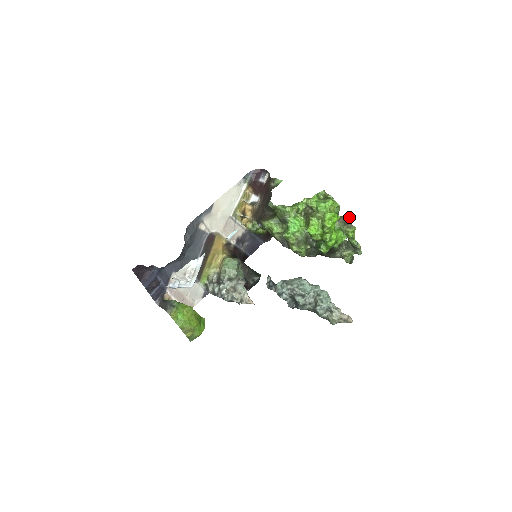
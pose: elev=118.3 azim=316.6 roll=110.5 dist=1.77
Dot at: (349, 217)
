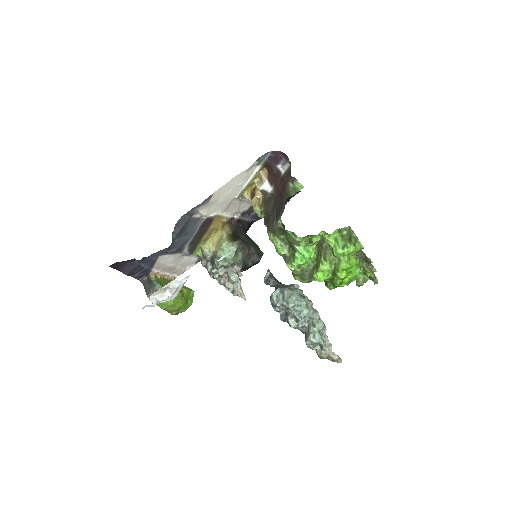
Dot at: (371, 261)
